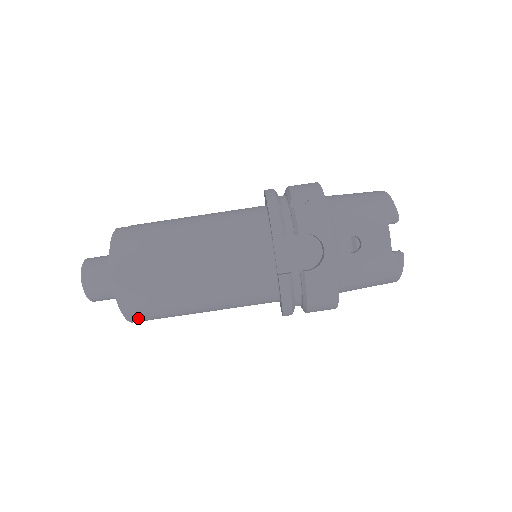
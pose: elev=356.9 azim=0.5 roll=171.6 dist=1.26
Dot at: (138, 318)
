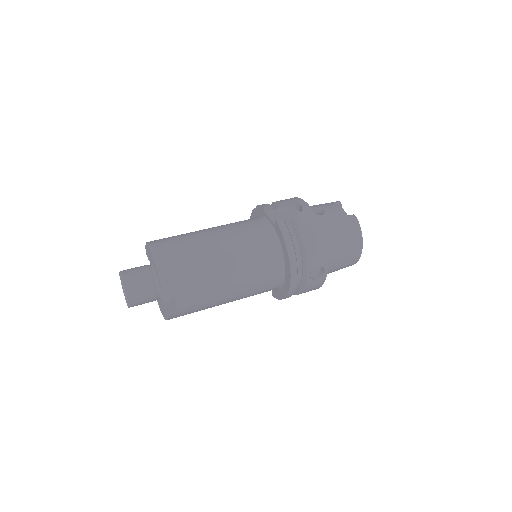
Dot at: (172, 285)
